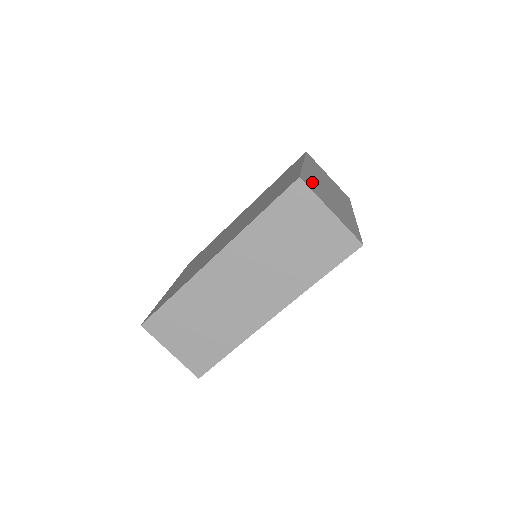
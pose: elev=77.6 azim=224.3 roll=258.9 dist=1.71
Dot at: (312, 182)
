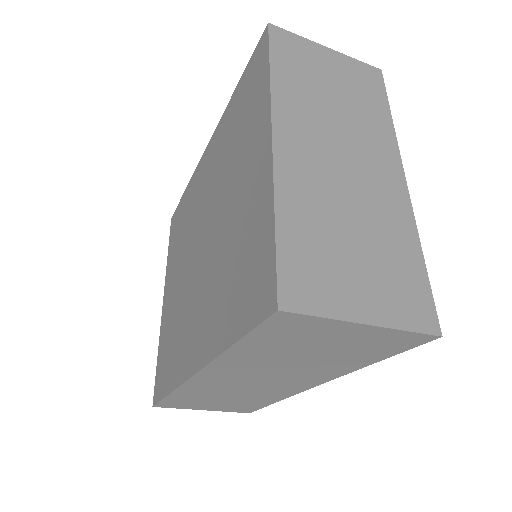
Dot at: (306, 241)
